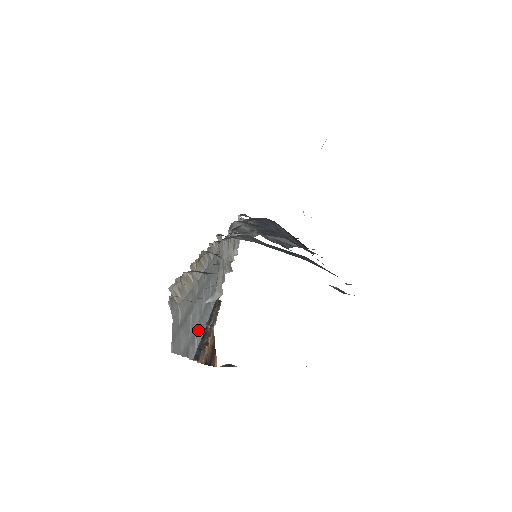
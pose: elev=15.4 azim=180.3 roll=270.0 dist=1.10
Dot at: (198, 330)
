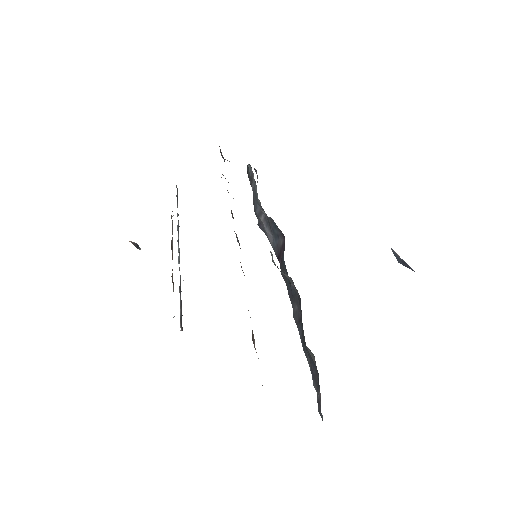
Dot at: occluded
